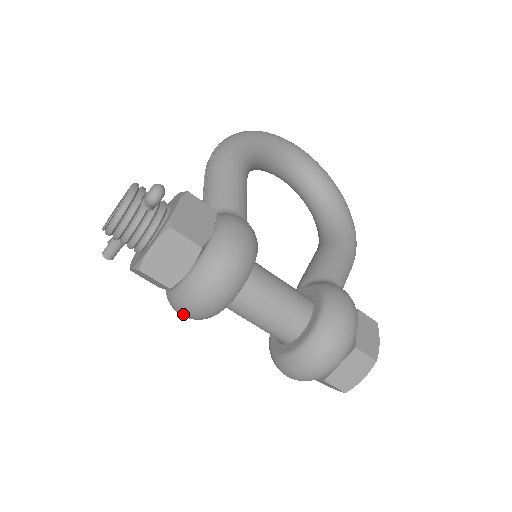
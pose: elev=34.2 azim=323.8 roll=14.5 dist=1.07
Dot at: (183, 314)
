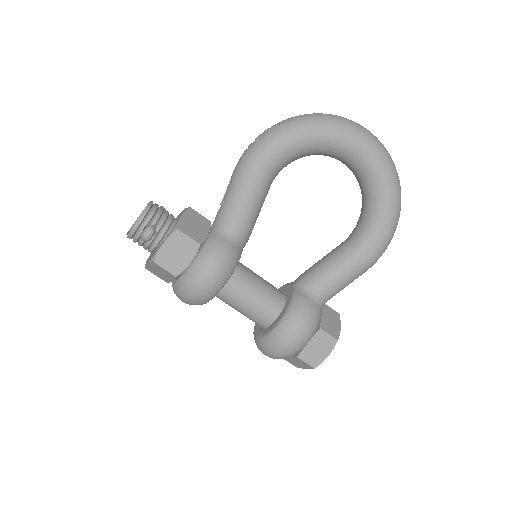
Dot at: occluded
